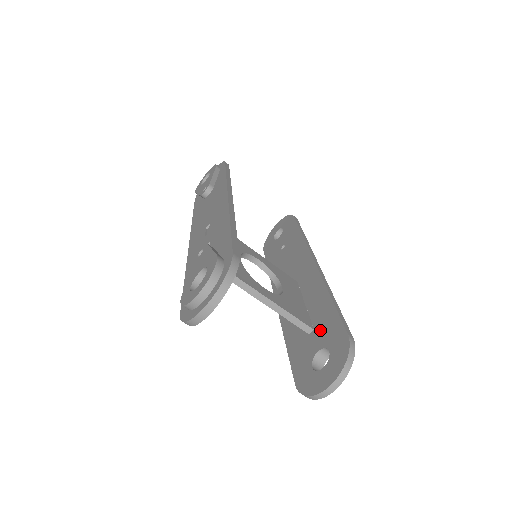
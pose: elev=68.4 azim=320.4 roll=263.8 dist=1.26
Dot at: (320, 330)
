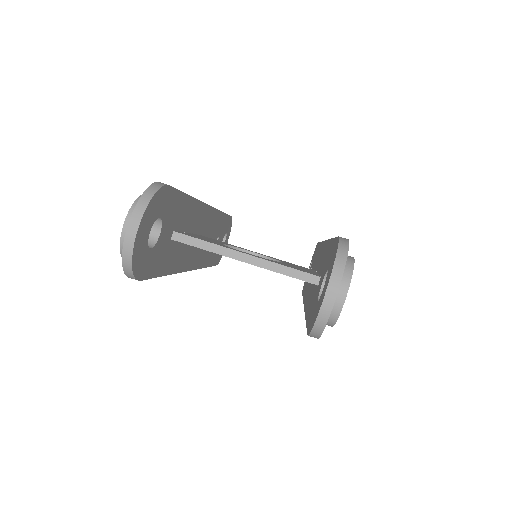
Dot at: (323, 269)
